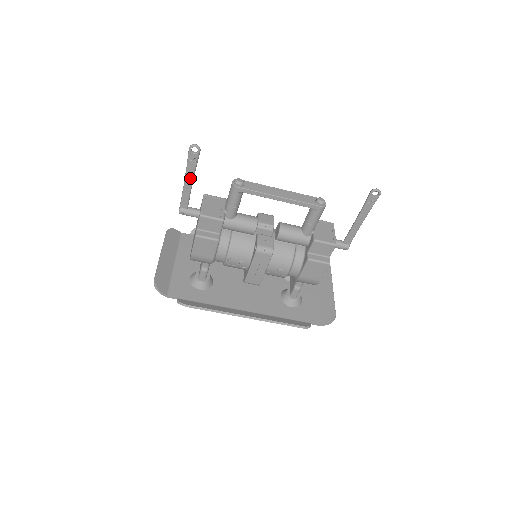
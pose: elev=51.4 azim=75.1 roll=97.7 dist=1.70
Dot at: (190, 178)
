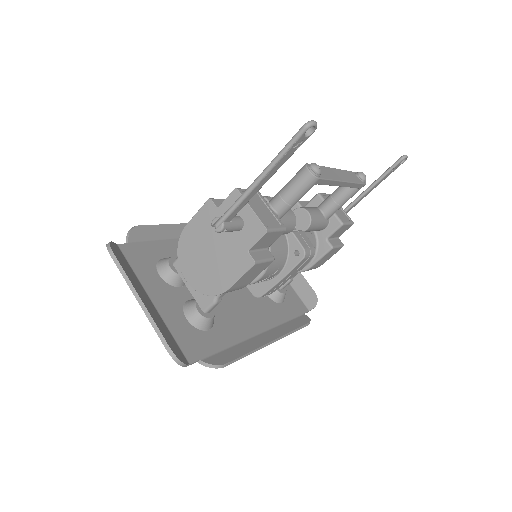
Dot at: (270, 175)
